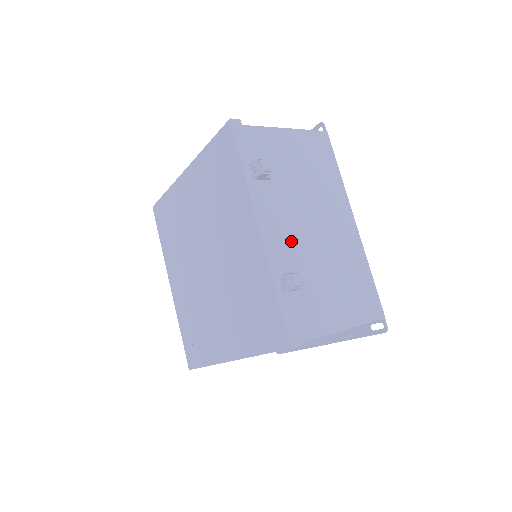
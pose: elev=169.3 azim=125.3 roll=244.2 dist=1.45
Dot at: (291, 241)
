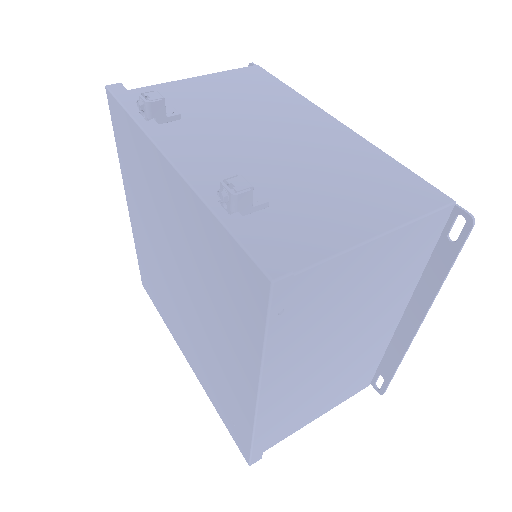
Dot at: (234, 164)
